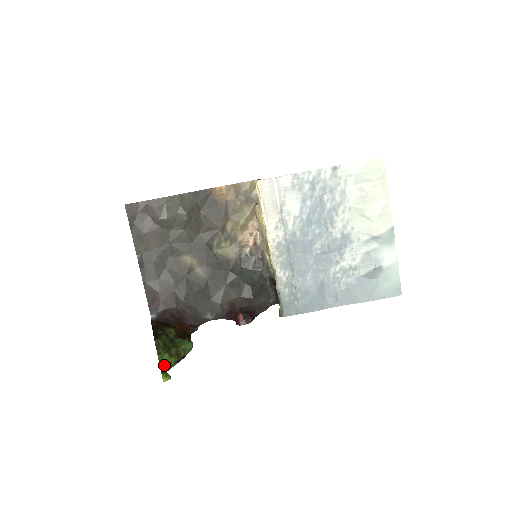
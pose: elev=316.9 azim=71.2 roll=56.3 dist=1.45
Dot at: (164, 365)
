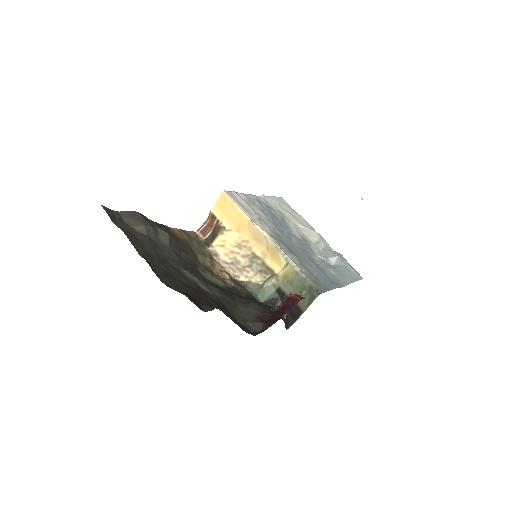
Dot at: occluded
